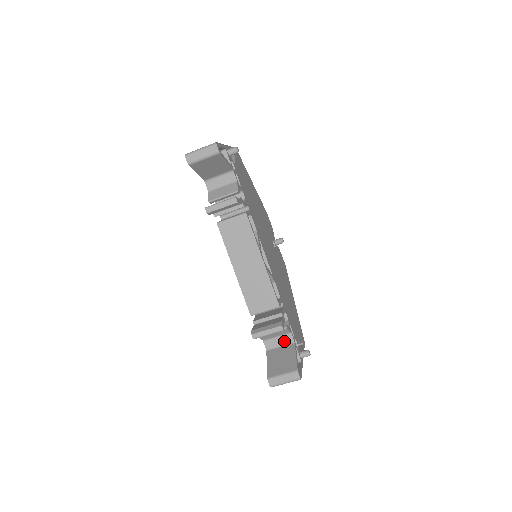
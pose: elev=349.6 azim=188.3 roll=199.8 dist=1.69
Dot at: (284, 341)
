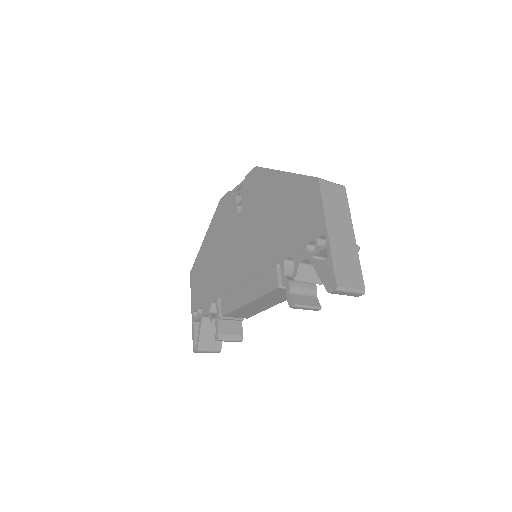
Dot at: occluded
